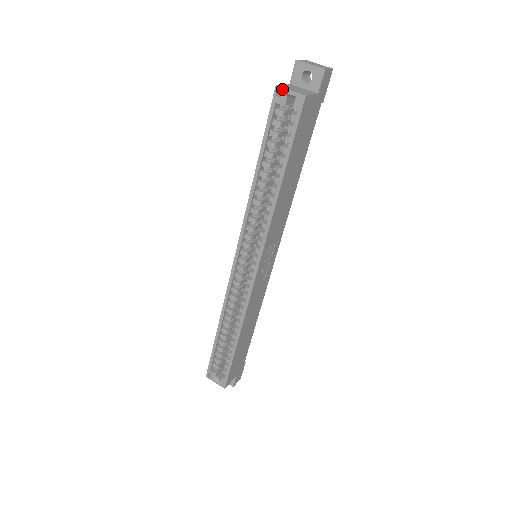
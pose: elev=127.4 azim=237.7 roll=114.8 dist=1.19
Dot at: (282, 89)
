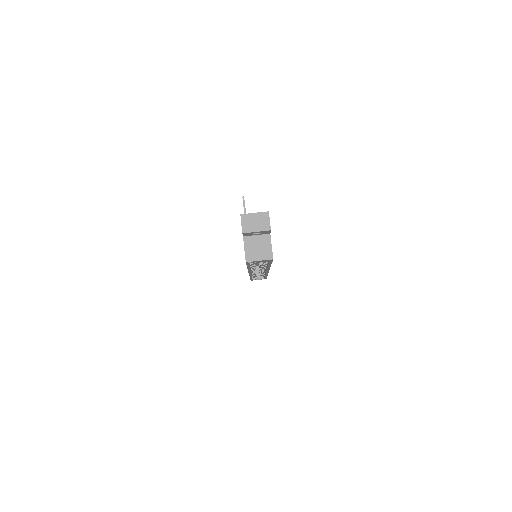
Dot at: occluded
